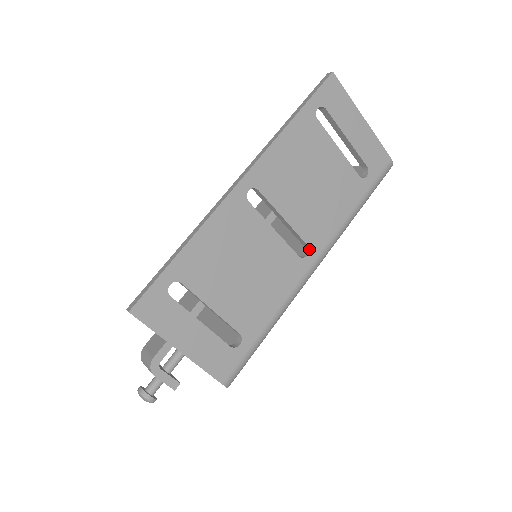
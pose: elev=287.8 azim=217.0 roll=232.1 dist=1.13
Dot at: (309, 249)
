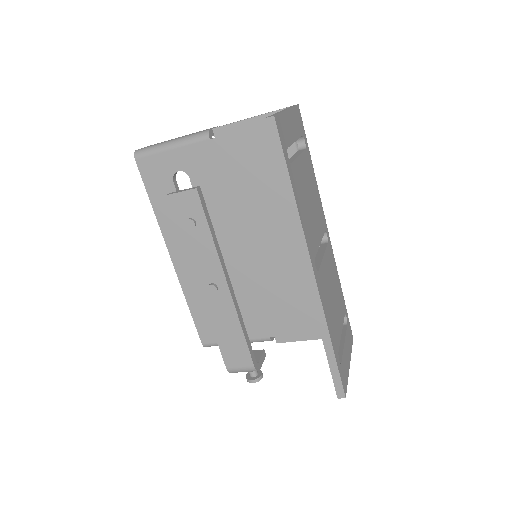
Dot at: (326, 231)
